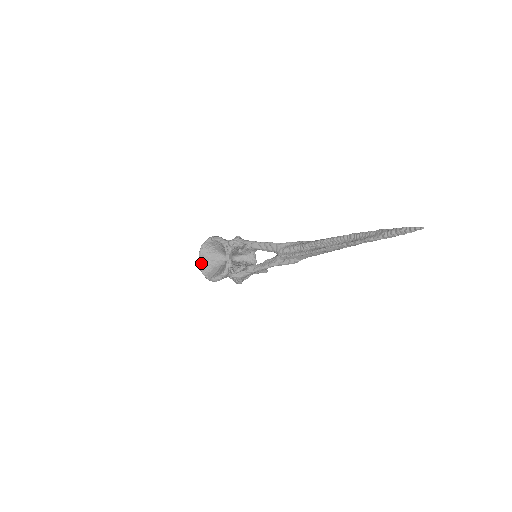
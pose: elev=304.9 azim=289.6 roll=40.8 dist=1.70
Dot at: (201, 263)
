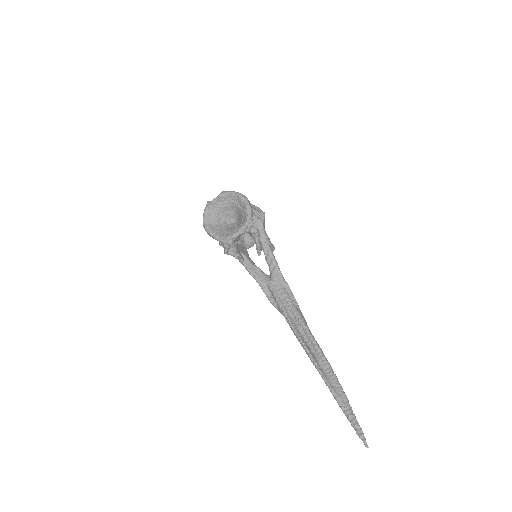
Dot at: (214, 202)
